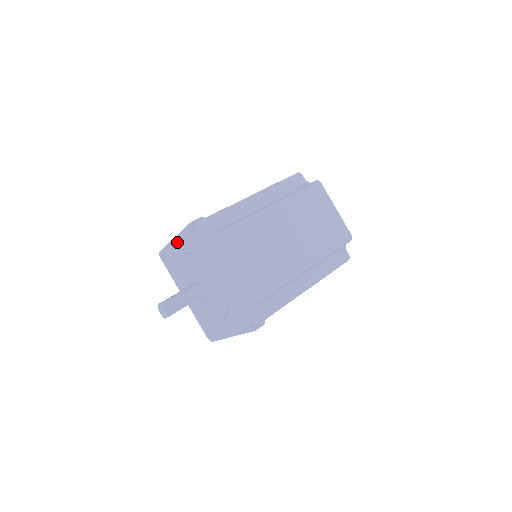
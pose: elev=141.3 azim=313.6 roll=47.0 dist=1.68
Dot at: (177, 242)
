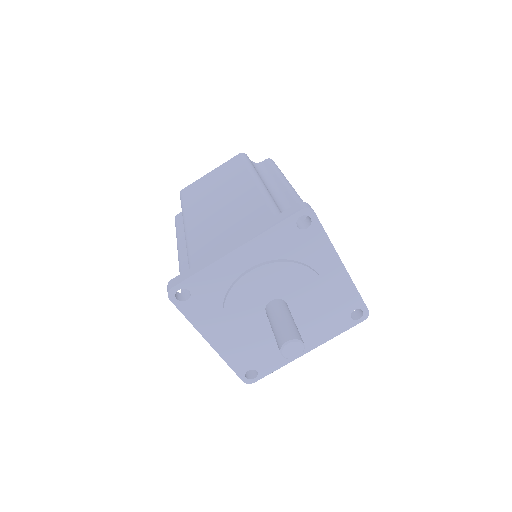
Dot at: (242, 253)
